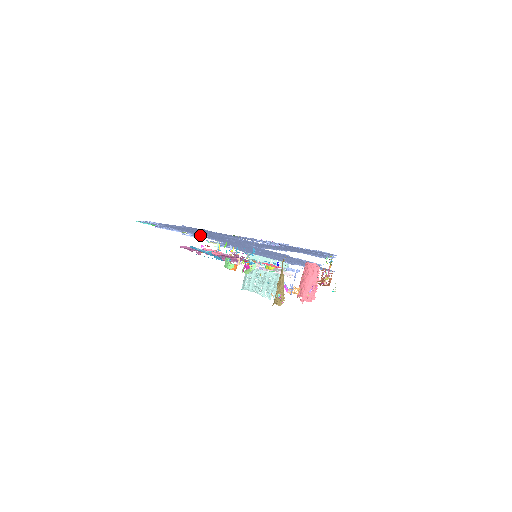
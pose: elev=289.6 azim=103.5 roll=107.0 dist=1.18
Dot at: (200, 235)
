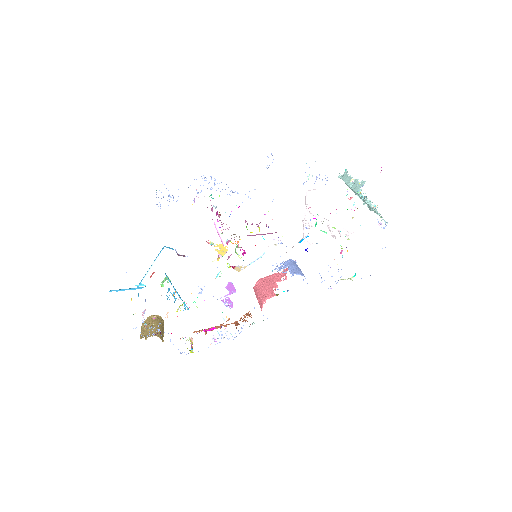
Dot at: occluded
